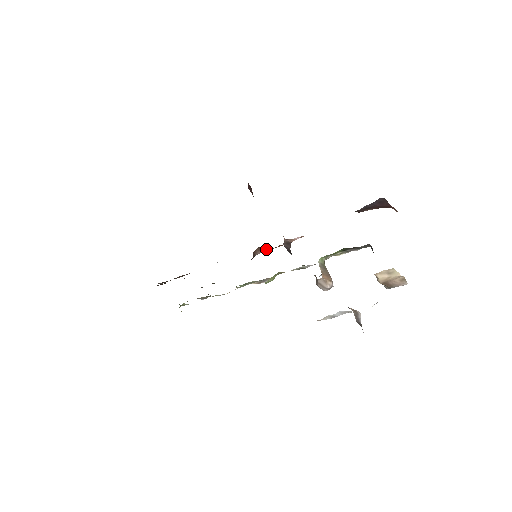
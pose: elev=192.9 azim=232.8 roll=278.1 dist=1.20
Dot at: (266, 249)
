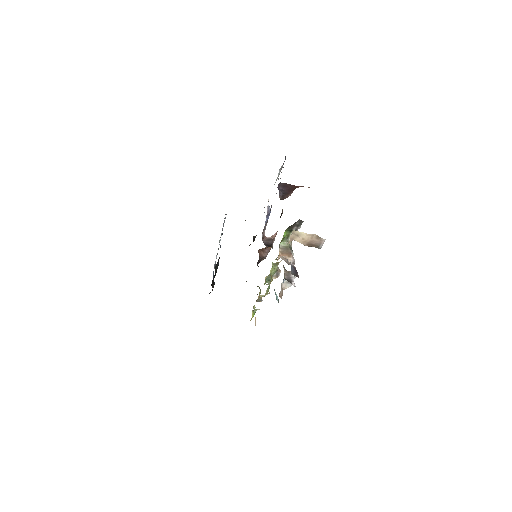
Dot at: (266, 249)
